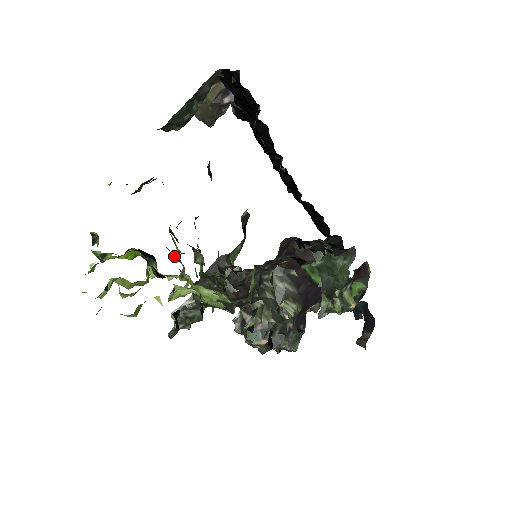
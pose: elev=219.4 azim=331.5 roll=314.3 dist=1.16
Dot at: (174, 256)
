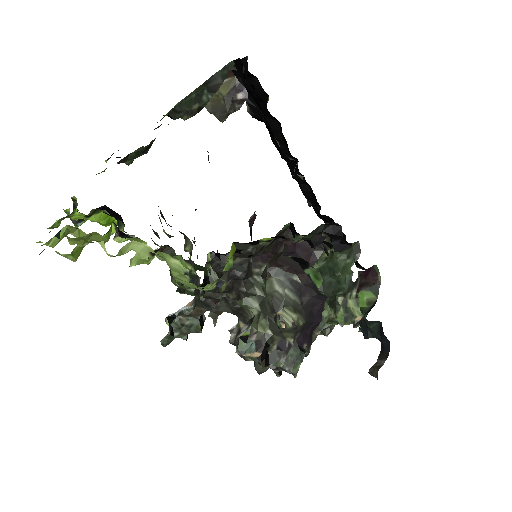
Dot at: (153, 230)
